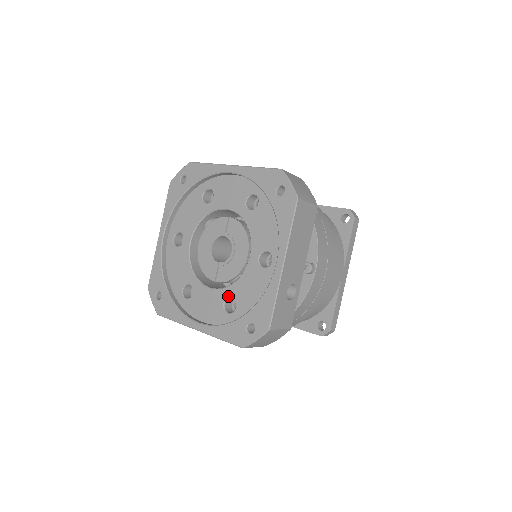
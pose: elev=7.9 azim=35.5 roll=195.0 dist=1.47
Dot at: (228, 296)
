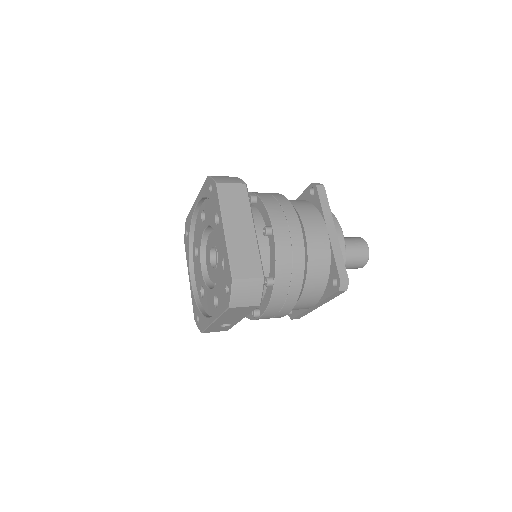
Dot at: (203, 287)
